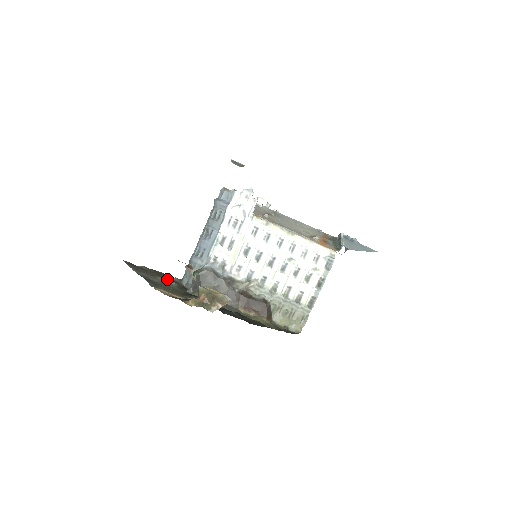
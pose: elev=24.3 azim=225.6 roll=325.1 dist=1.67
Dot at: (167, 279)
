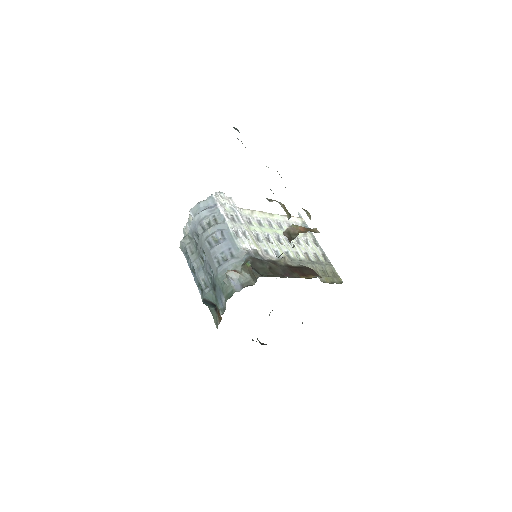
Dot at: occluded
